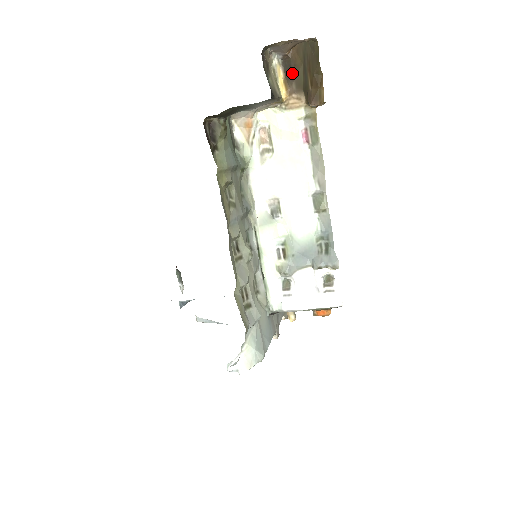
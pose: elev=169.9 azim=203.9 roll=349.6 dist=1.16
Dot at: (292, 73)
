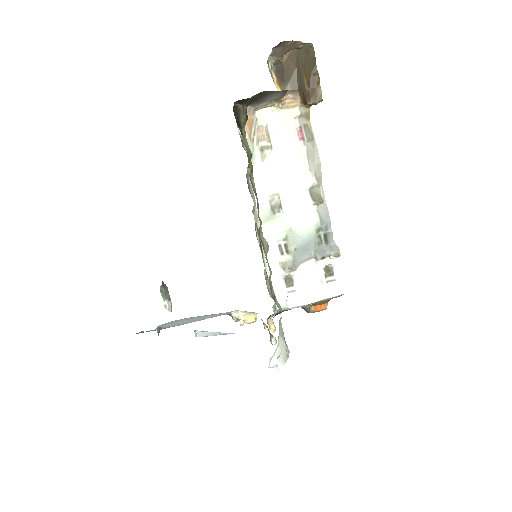
Dot at: (286, 76)
